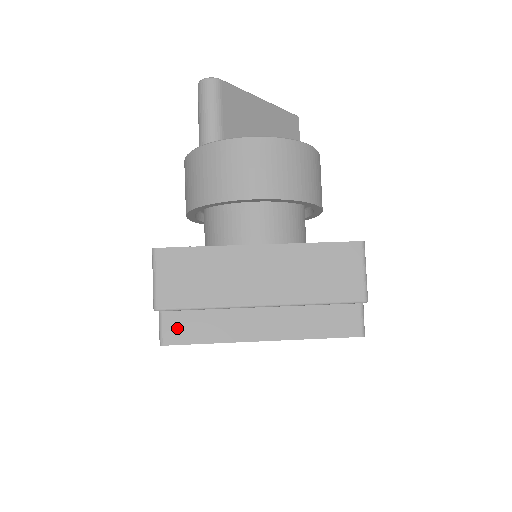
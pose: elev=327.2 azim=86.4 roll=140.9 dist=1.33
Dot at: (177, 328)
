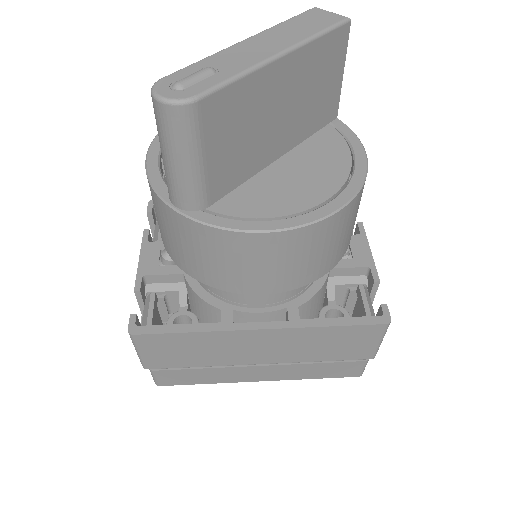
Dot at: (171, 378)
